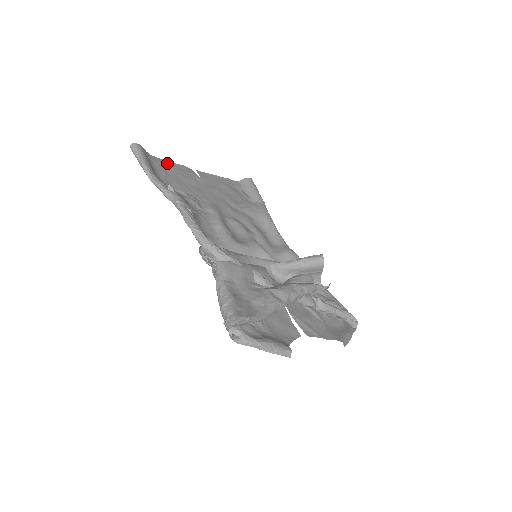
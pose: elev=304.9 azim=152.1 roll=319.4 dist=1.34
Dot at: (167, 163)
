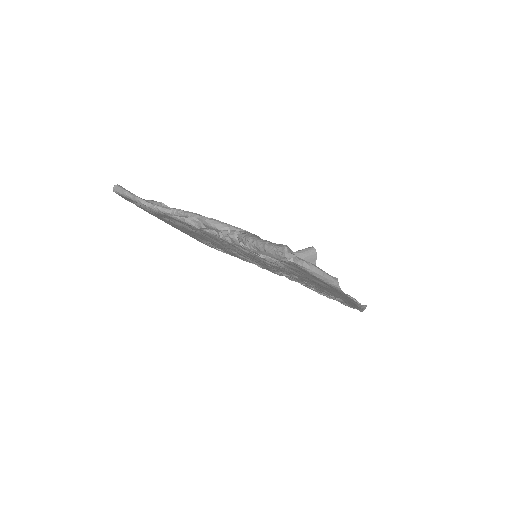
Dot at: (145, 209)
